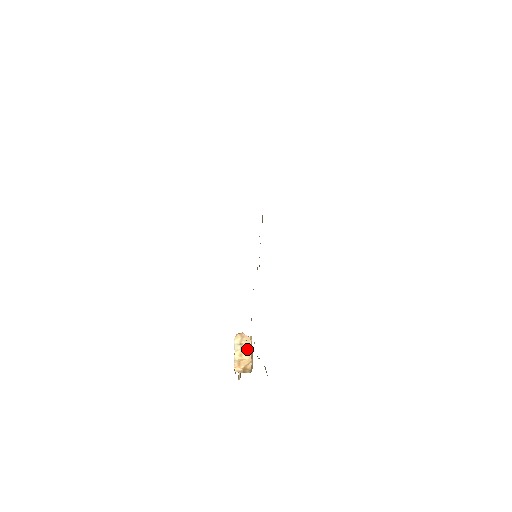
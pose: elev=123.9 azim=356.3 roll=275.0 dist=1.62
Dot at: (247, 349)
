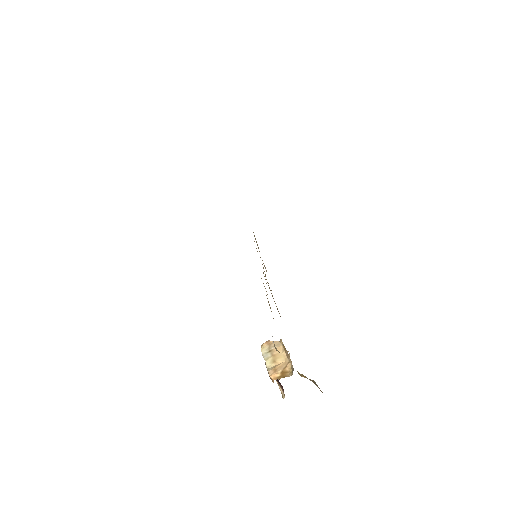
Dot at: occluded
